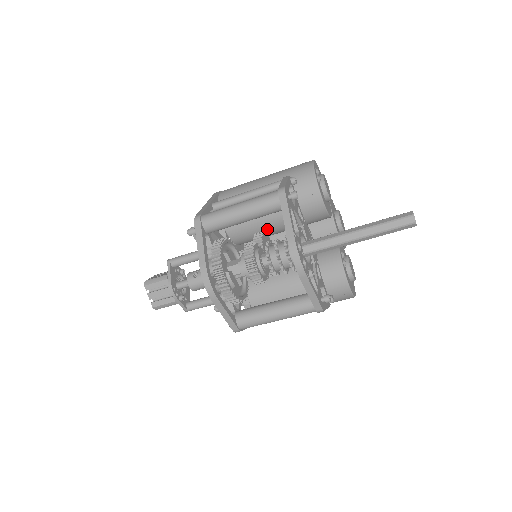
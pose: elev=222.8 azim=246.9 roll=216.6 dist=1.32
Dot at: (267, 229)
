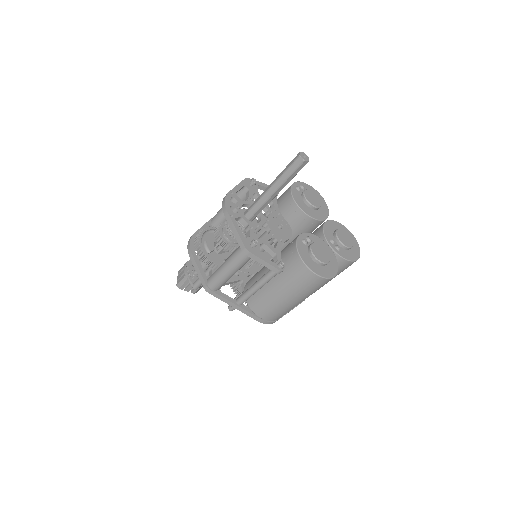
Dot at: occluded
